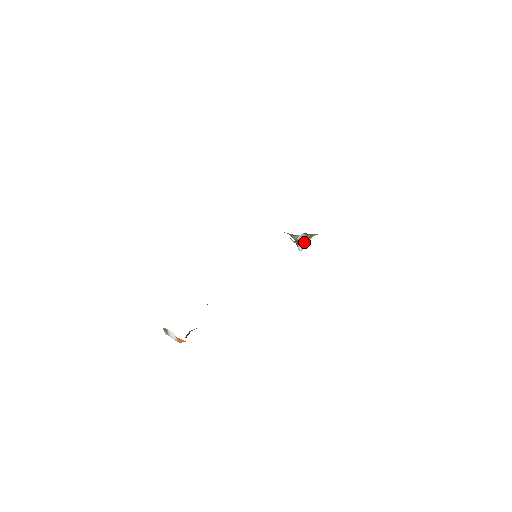
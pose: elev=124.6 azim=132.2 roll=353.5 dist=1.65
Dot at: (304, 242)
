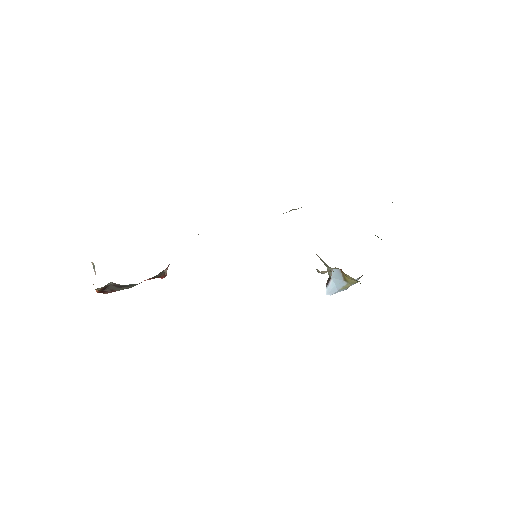
Dot at: (337, 284)
